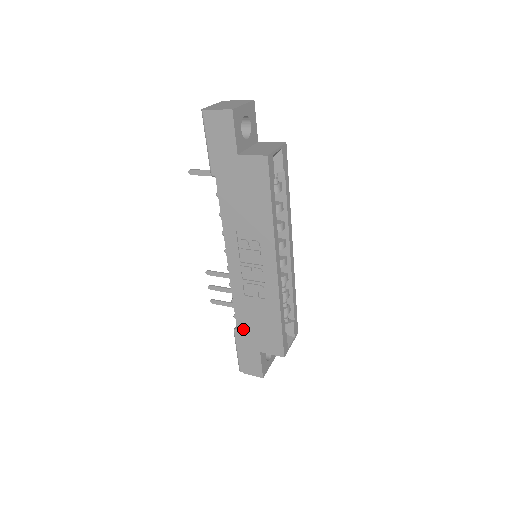
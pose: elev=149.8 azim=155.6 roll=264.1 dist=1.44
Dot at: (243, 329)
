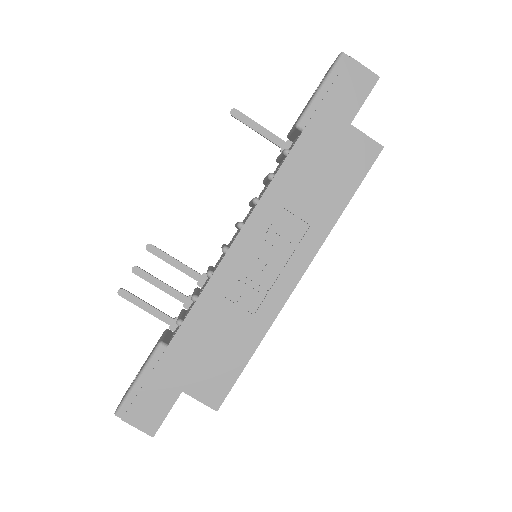
Dot at: (181, 346)
